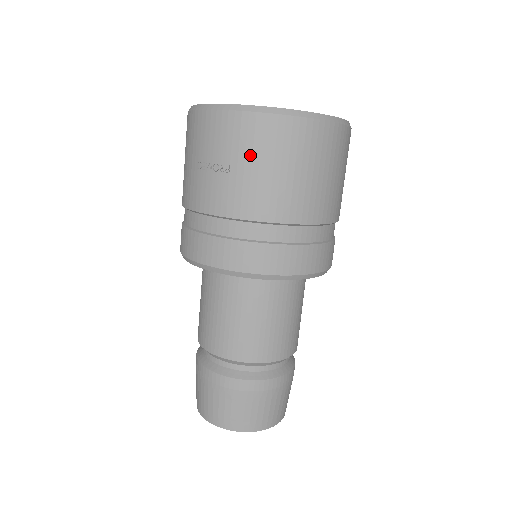
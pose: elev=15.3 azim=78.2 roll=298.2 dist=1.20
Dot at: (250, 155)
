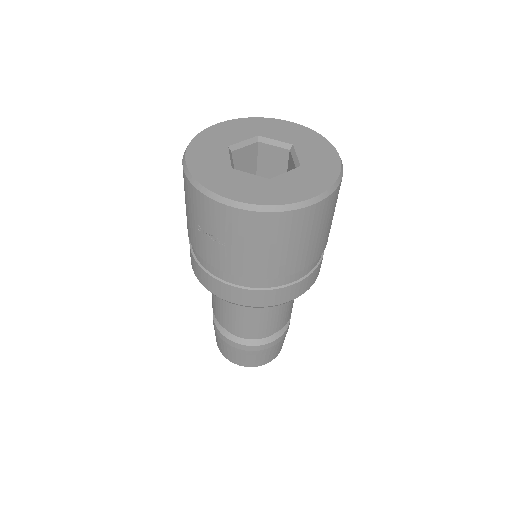
Dot at: (242, 238)
